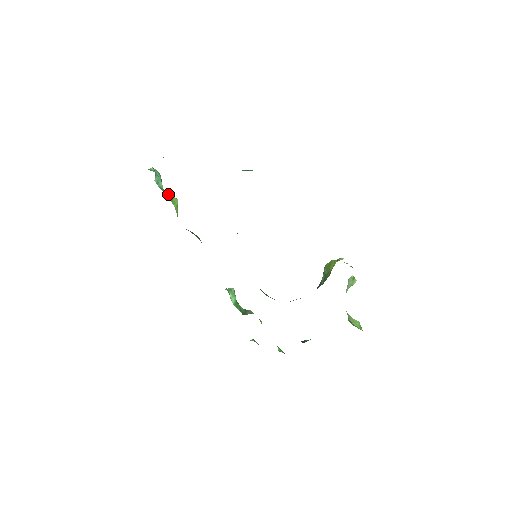
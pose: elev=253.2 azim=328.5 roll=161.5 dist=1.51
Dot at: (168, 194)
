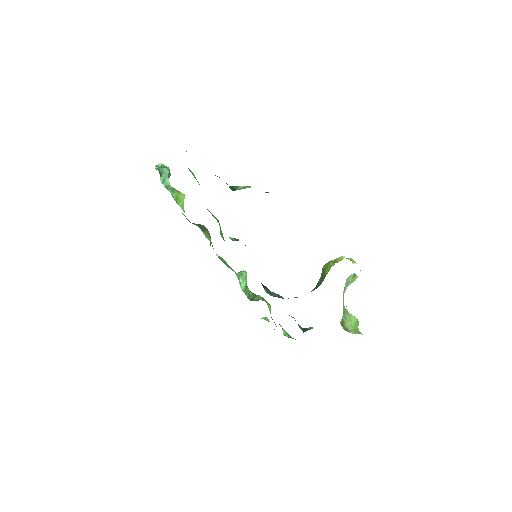
Dot at: (174, 193)
